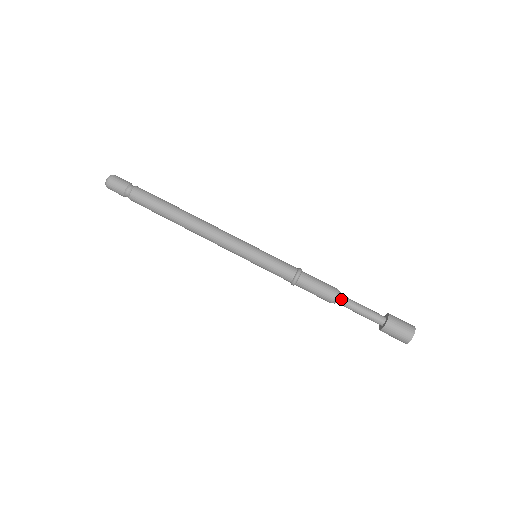
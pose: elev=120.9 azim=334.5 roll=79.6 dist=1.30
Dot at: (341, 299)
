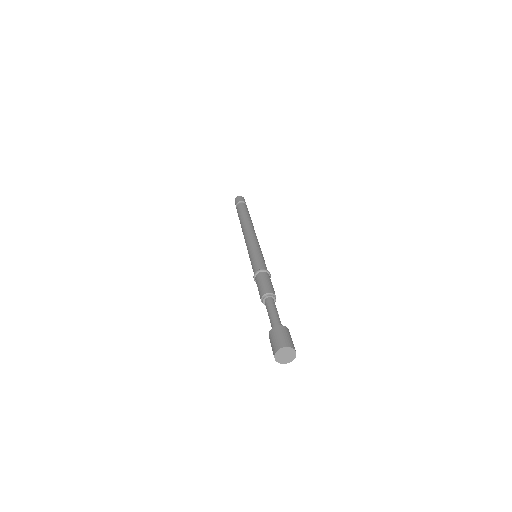
Dot at: (268, 299)
